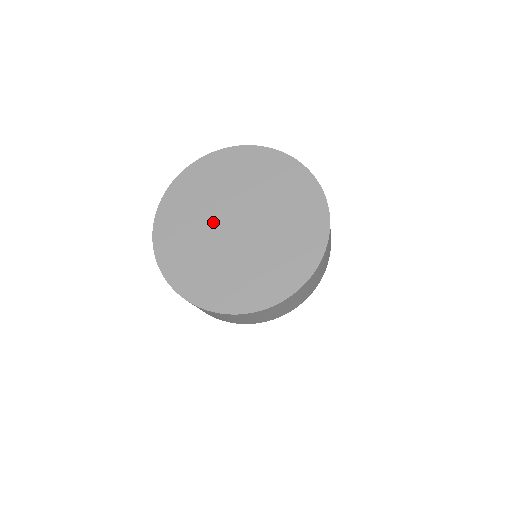
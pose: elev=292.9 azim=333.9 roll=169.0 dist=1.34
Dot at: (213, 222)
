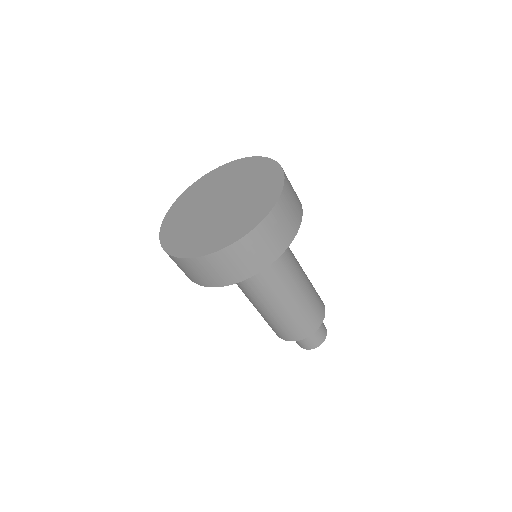
Dot at: (201, 212)
